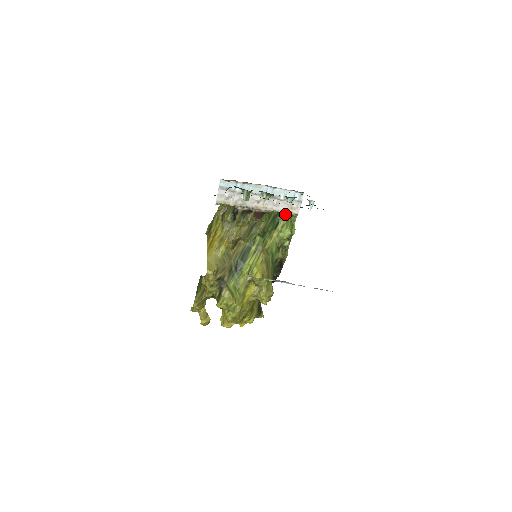
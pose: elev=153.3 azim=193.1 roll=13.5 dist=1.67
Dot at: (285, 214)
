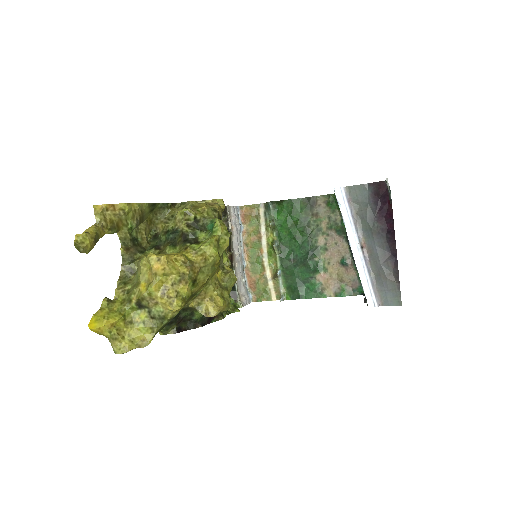
Dot at: (230, 296)
